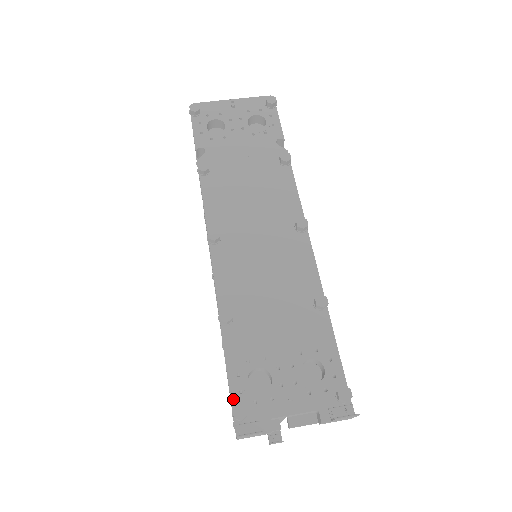
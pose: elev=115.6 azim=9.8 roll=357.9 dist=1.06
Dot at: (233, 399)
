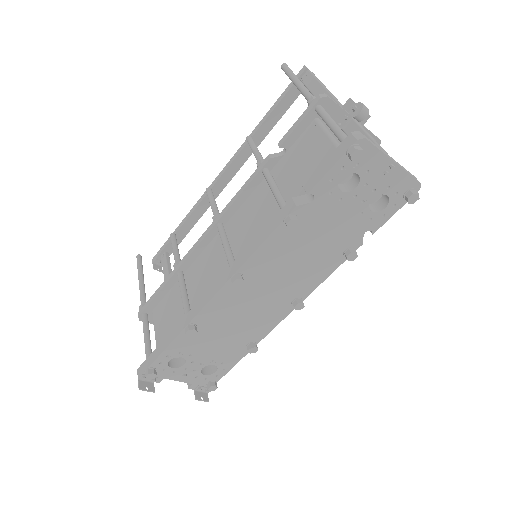
Dot at: (153, 364)
